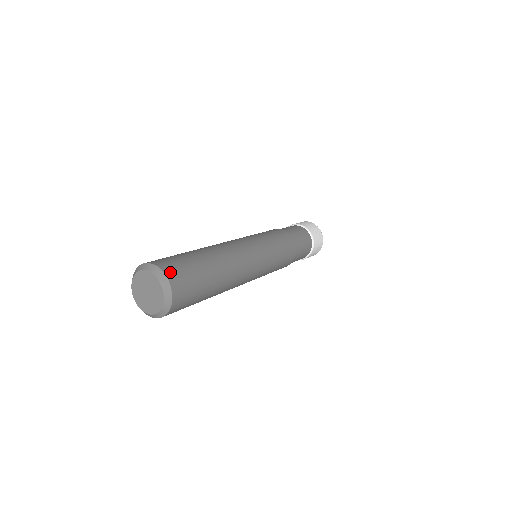
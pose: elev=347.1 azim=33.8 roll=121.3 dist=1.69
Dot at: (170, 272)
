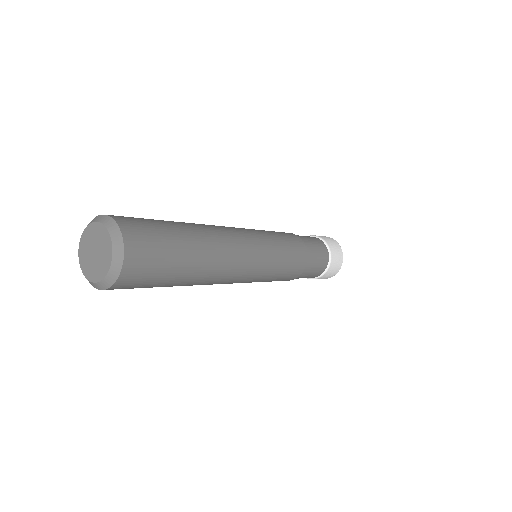
Dot at: (131, 239)
